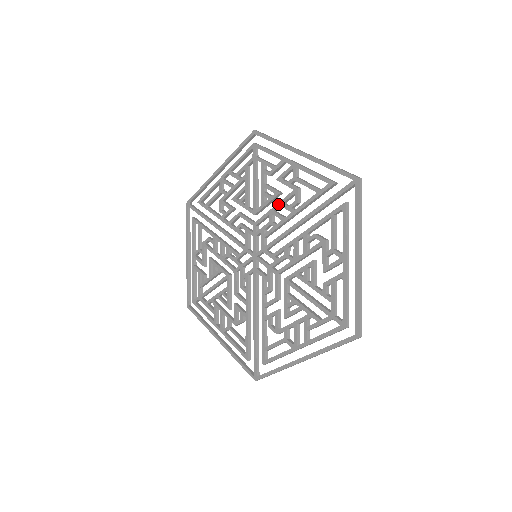
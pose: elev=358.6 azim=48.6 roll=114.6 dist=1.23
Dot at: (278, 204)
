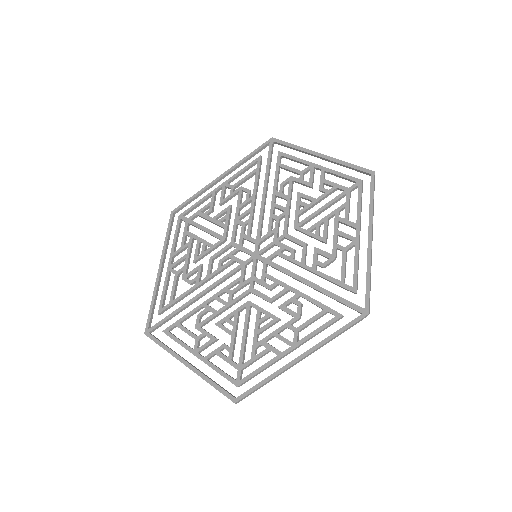
Dot at: (237, 210)
